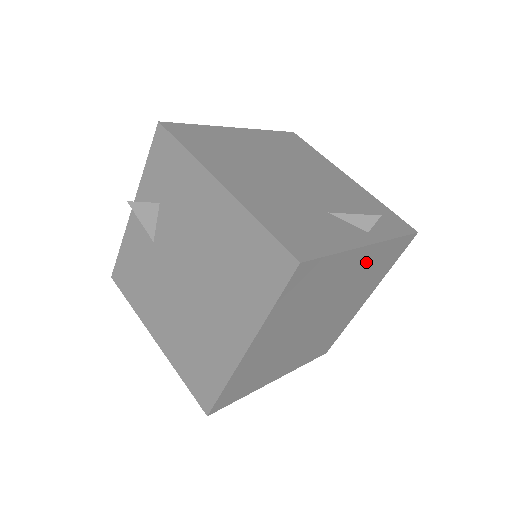
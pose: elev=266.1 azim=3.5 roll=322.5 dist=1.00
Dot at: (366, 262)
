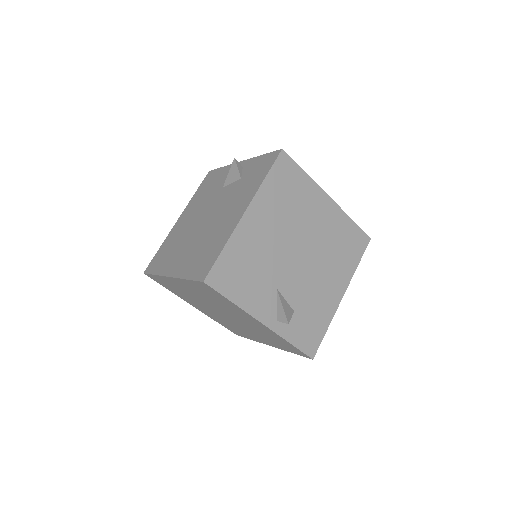
Dot at: (262, 328)
